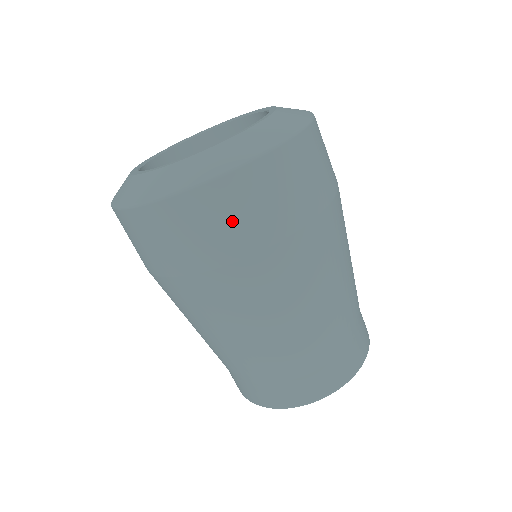
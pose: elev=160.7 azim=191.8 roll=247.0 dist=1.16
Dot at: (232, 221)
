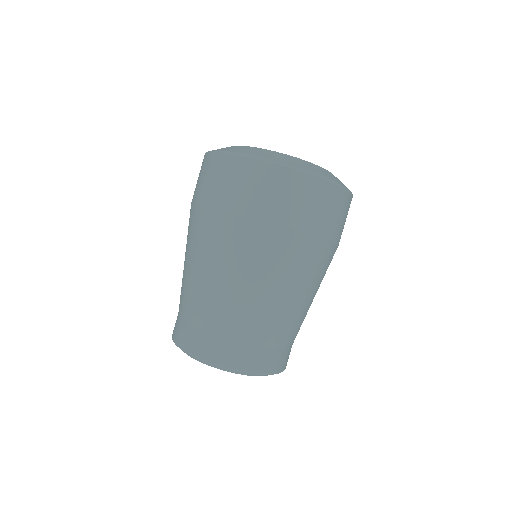
Dot at: (229, 183)
